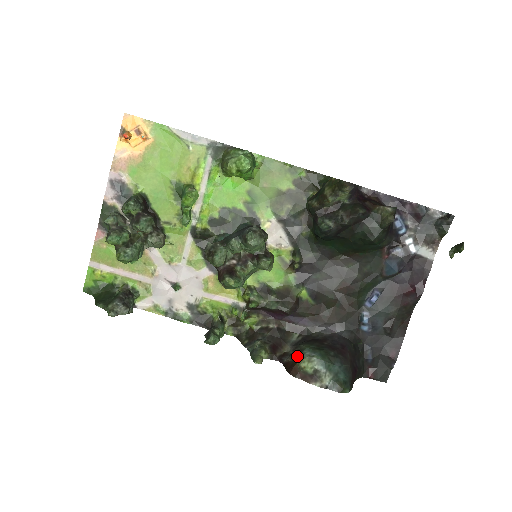
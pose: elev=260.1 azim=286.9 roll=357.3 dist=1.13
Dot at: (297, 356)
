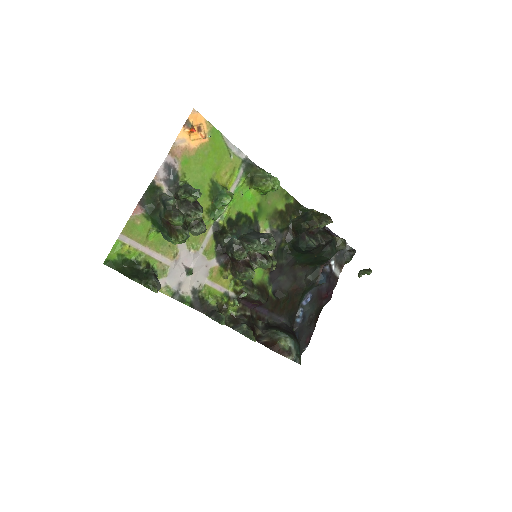
Dot at: (274, 337)
